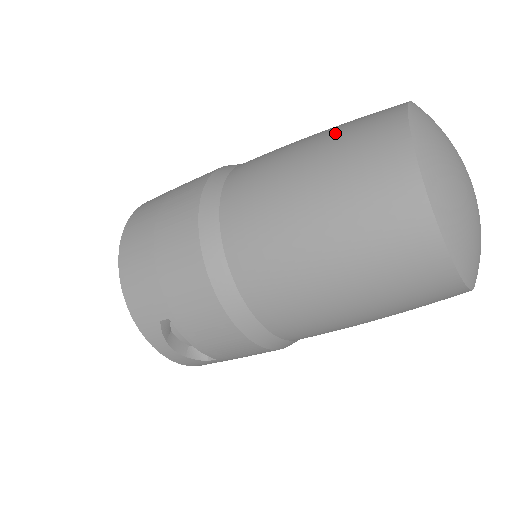
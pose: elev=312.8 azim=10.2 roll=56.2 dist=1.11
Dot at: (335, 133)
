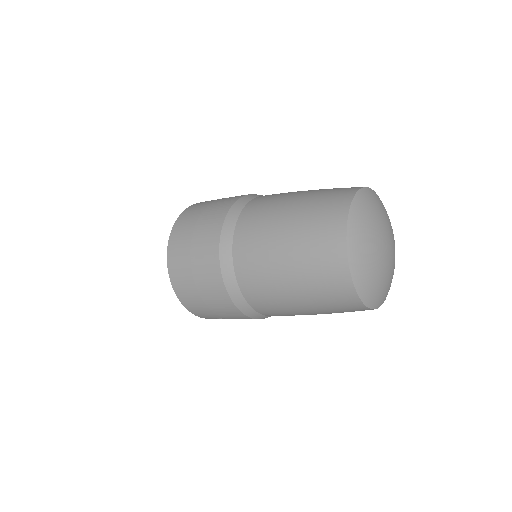
Dot at: (302, 245)
